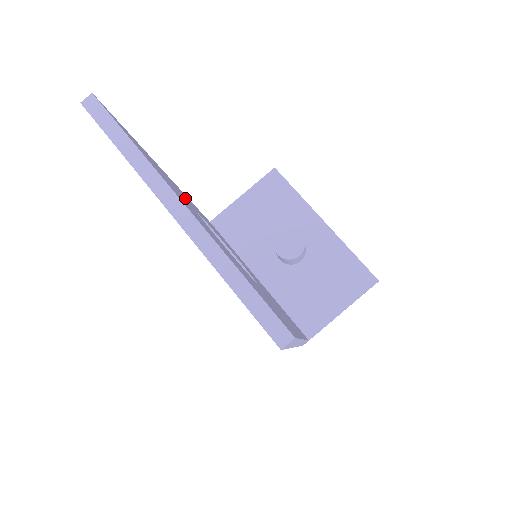
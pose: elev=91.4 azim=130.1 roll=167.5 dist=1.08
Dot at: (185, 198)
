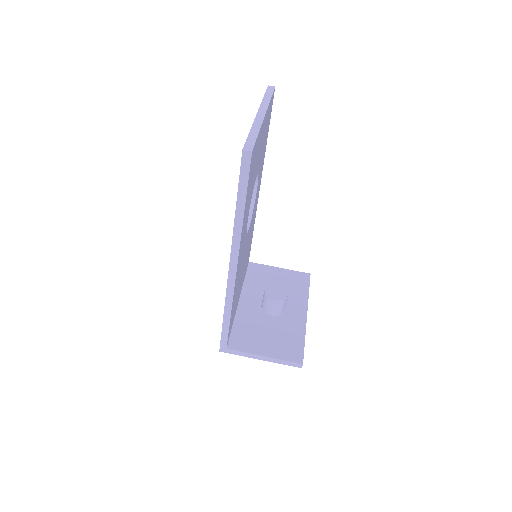
Dot at: occluded
